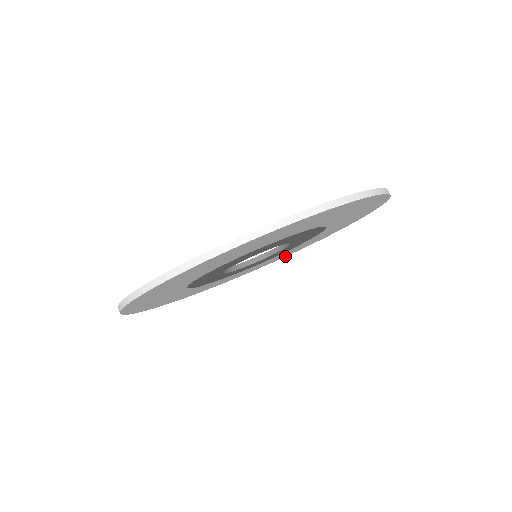
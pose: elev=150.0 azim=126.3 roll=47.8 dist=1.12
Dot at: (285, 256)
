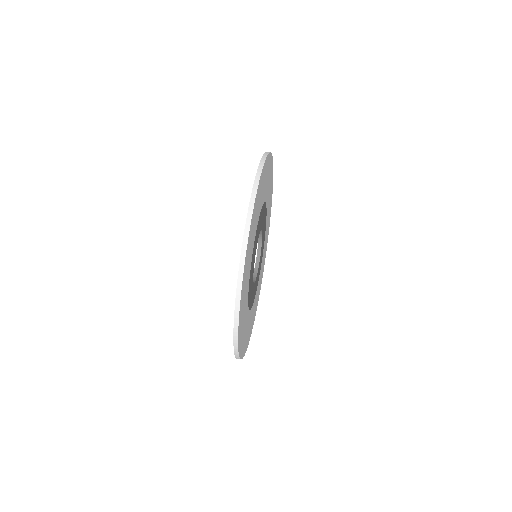
Dot at: (261, 283)
